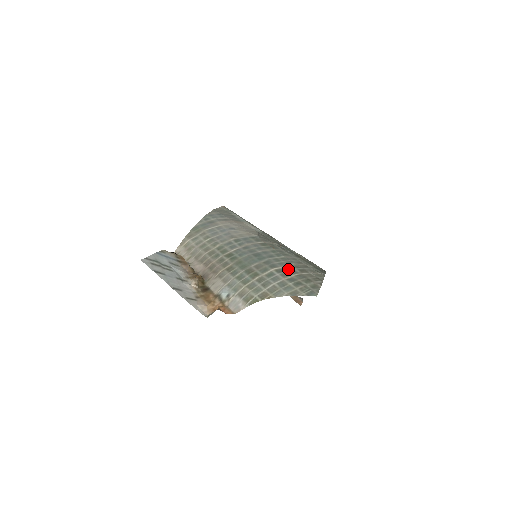
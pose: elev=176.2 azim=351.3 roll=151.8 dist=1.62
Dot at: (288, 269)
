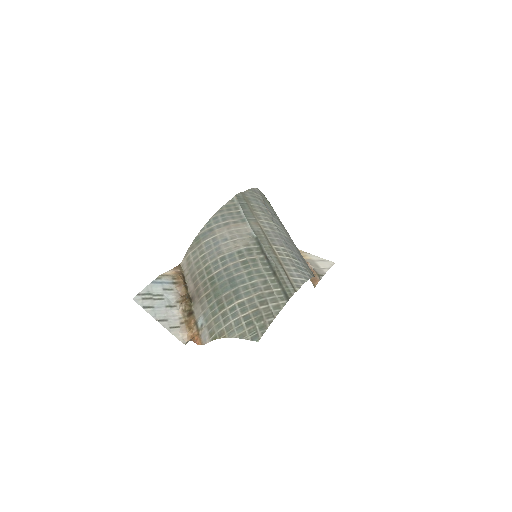
Dot at: (250, 301)
